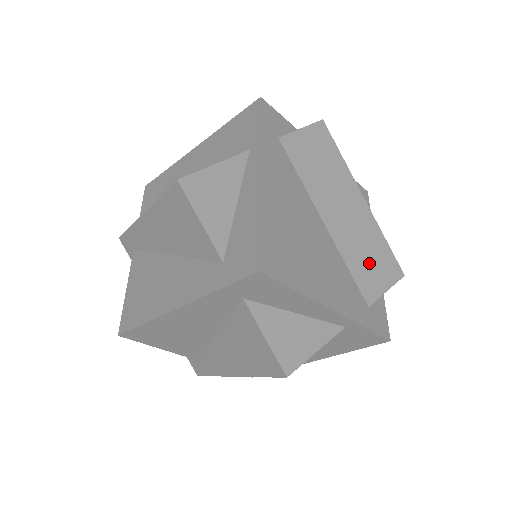
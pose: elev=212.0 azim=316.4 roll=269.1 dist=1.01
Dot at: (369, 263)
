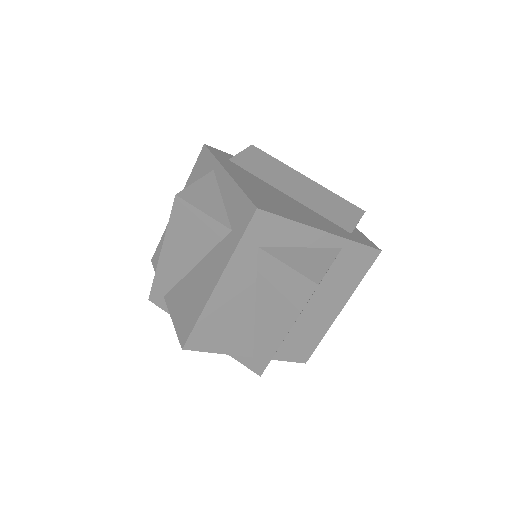
Dot at: (335, 210)
